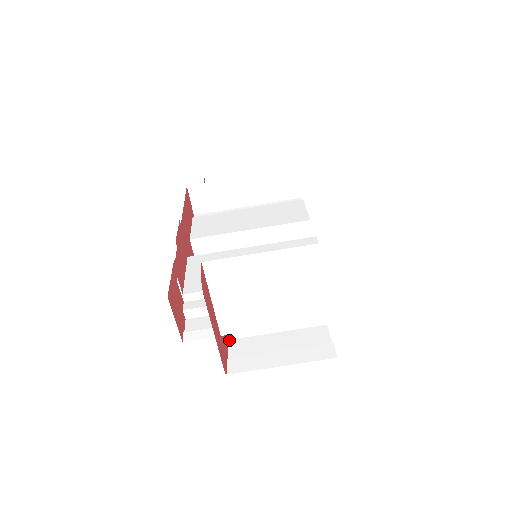
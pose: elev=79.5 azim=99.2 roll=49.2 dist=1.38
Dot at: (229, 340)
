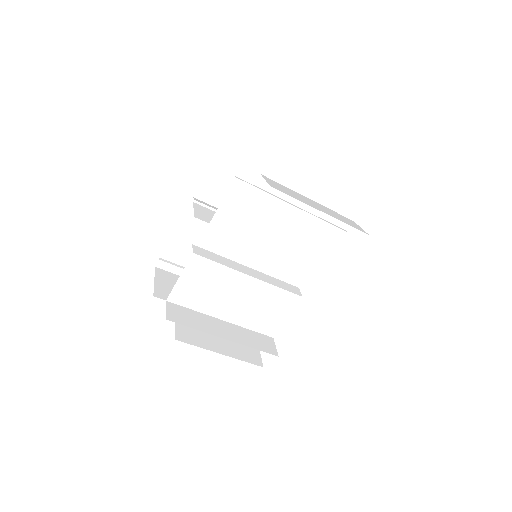
Dot at: occluded
